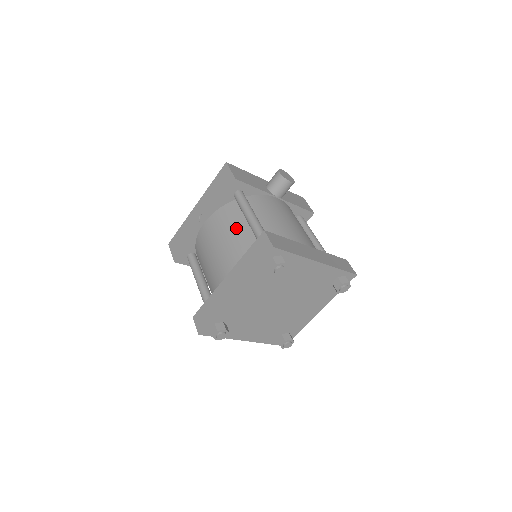
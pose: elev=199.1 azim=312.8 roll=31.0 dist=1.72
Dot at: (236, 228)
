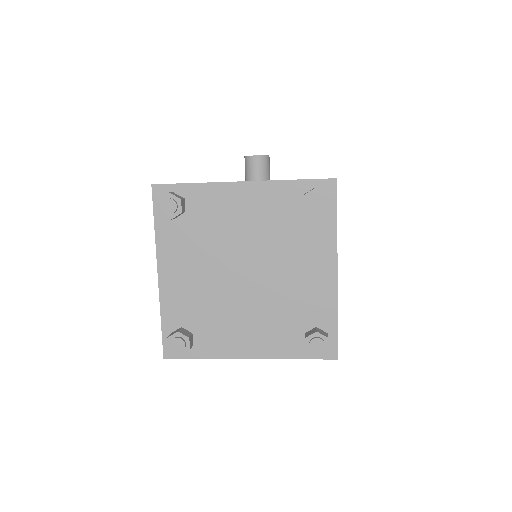
Dot at: occluded
